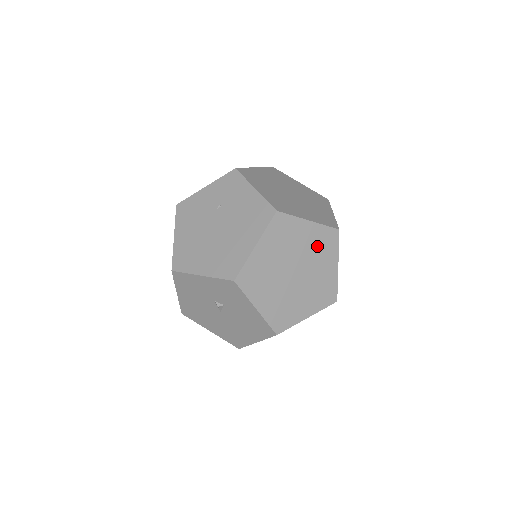
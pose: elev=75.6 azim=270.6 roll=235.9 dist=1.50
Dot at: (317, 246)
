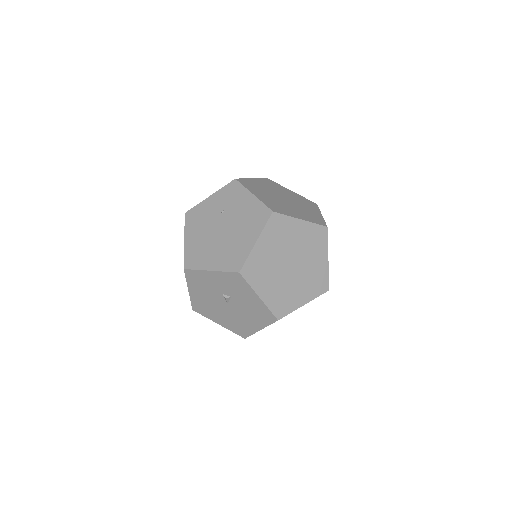
Dot at: (309, 241)
